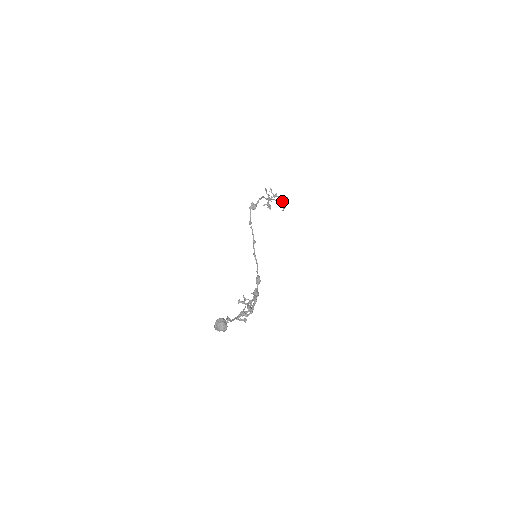
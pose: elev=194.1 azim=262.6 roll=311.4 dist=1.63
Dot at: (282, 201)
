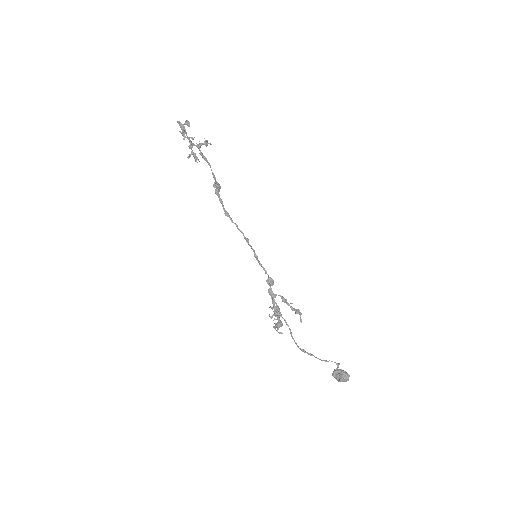
Dot at: (184, 129)
